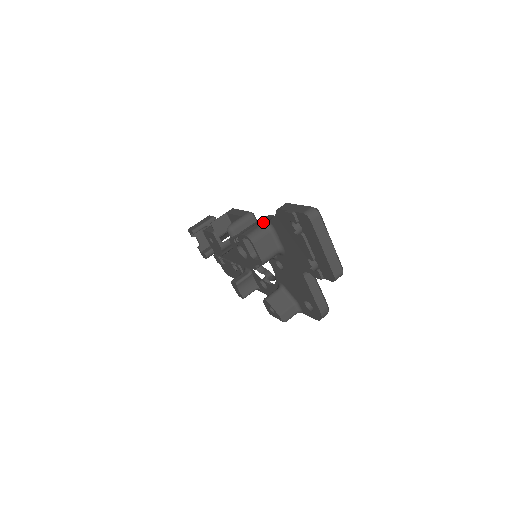
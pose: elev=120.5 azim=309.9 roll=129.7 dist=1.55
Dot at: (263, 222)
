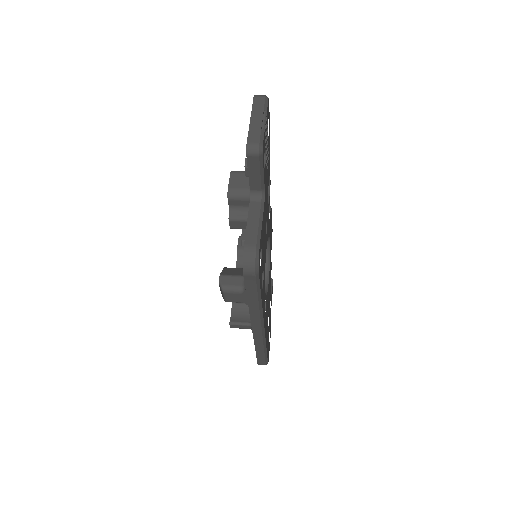
Dot at: occluded
